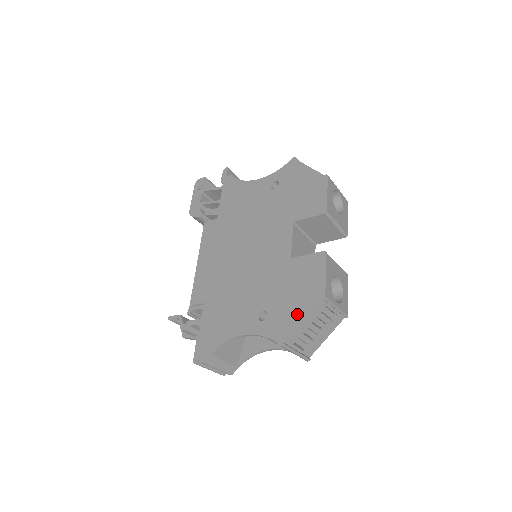
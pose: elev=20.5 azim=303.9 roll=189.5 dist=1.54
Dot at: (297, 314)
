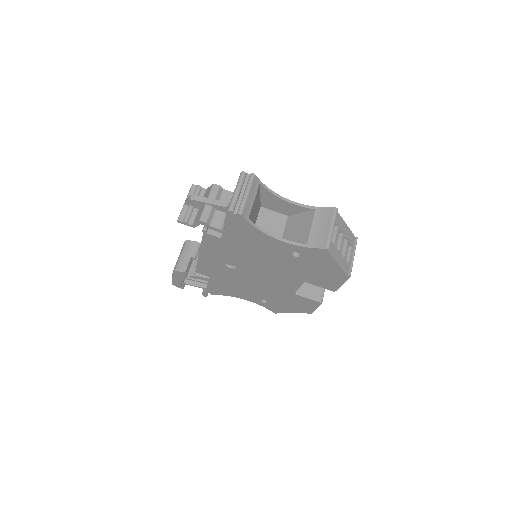
Dot at: occluded
